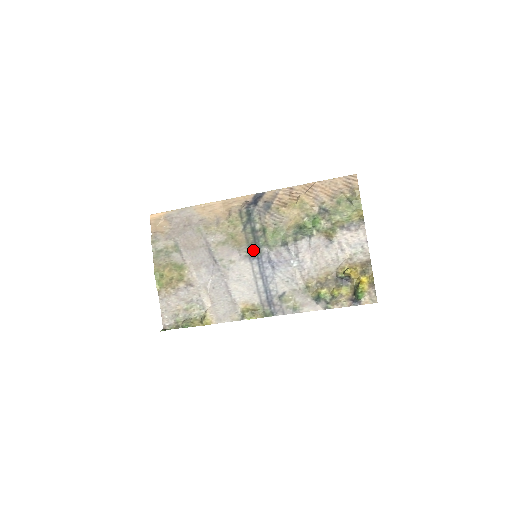
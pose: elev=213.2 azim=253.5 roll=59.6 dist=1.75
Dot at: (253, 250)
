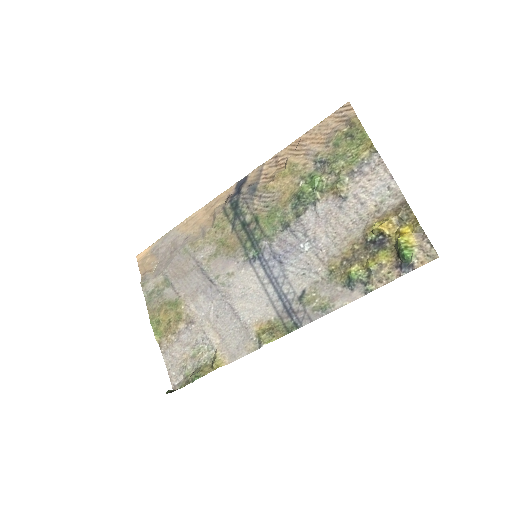
Dot at: (250, 250)
